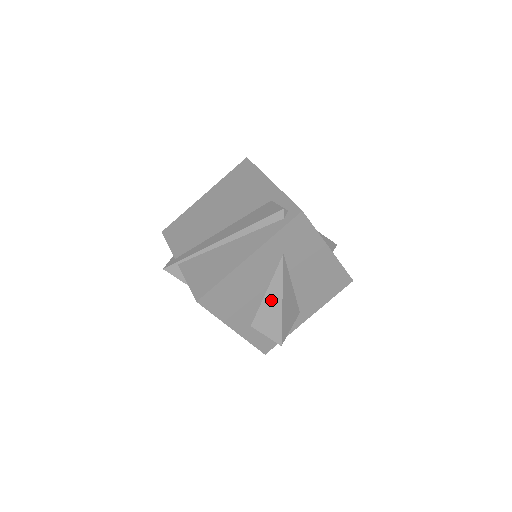
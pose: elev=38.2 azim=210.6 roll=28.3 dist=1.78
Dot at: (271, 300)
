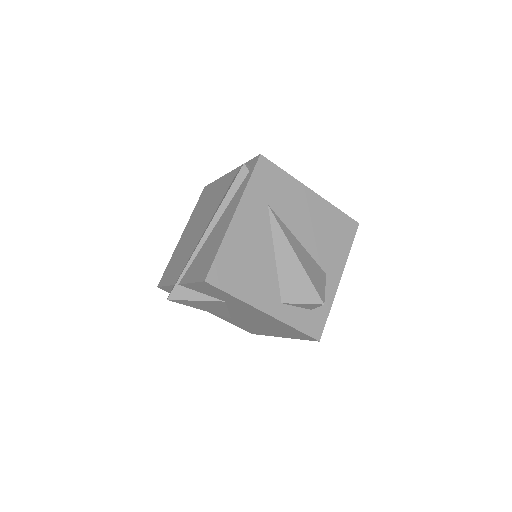
Dot at: (284, 260)
